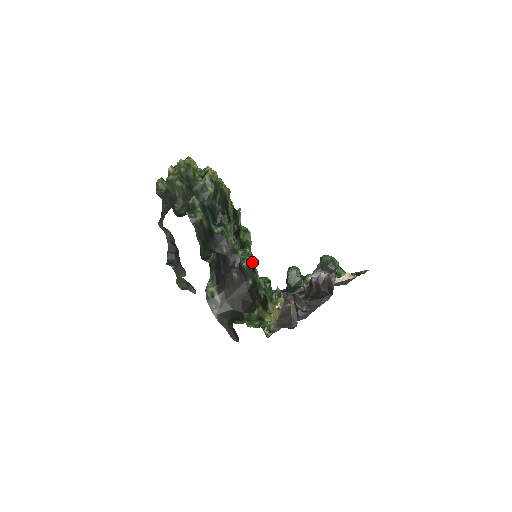
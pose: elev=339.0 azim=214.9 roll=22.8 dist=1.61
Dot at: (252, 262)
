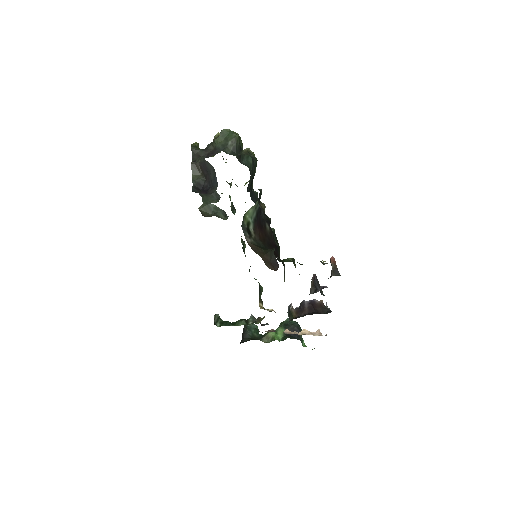
Dot at: occluded
